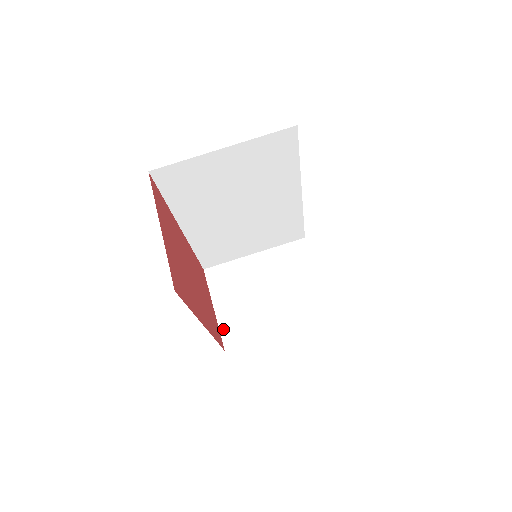
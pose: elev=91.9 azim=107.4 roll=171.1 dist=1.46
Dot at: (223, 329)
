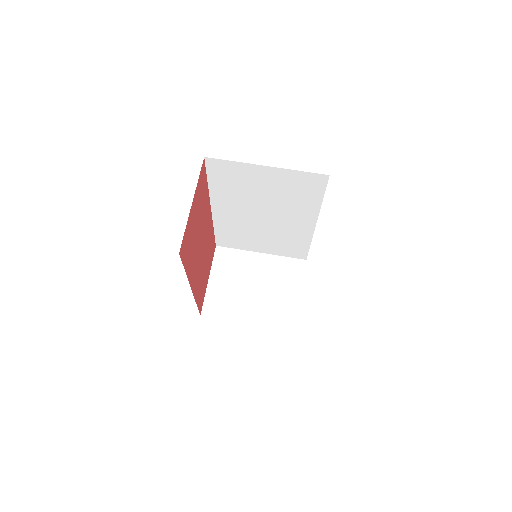
Dot at: (207, 299)
